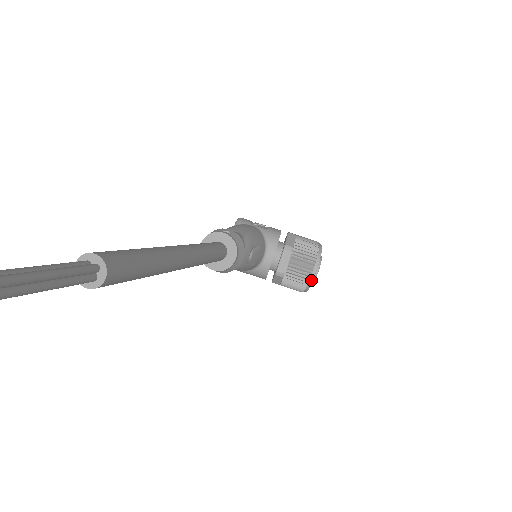
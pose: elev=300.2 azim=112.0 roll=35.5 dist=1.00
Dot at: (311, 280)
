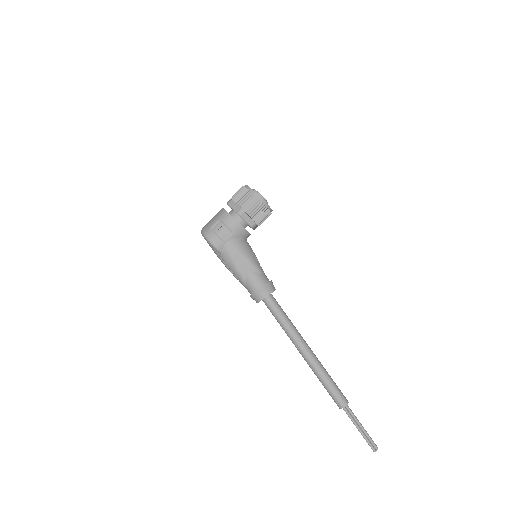
Dot at: occluded
